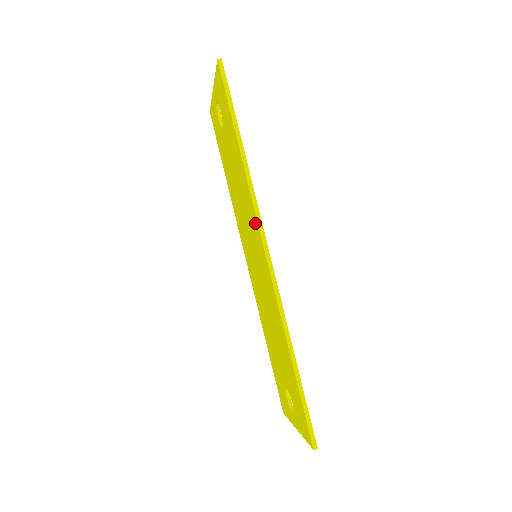
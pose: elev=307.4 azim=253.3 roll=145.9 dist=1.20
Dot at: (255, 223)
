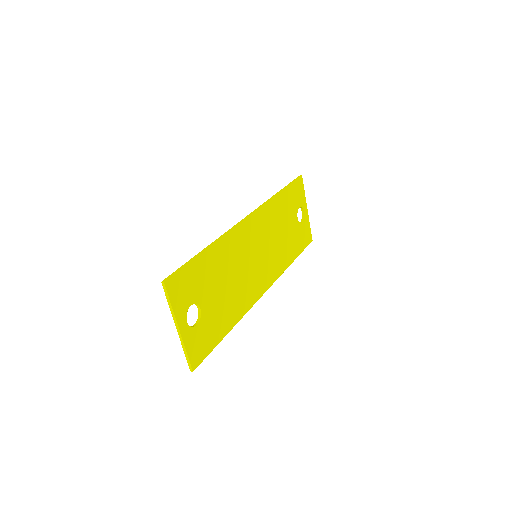
Dot at: occluded
